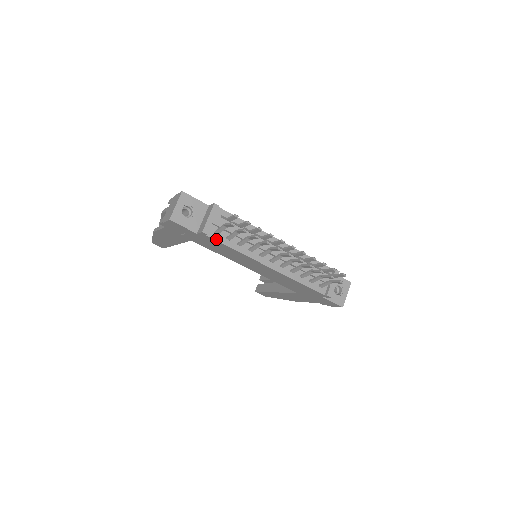
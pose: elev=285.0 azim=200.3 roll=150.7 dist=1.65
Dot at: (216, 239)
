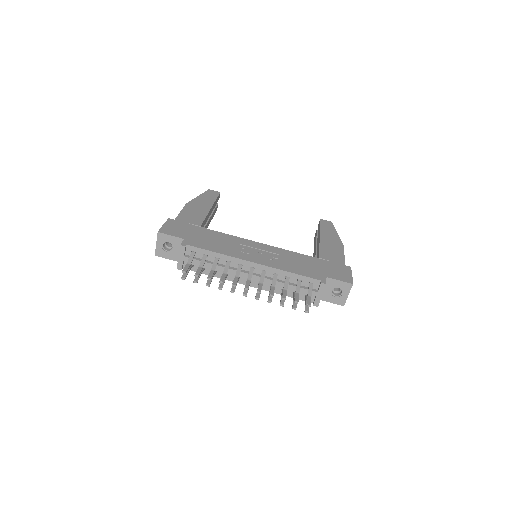
Dot at: (192, 270)
